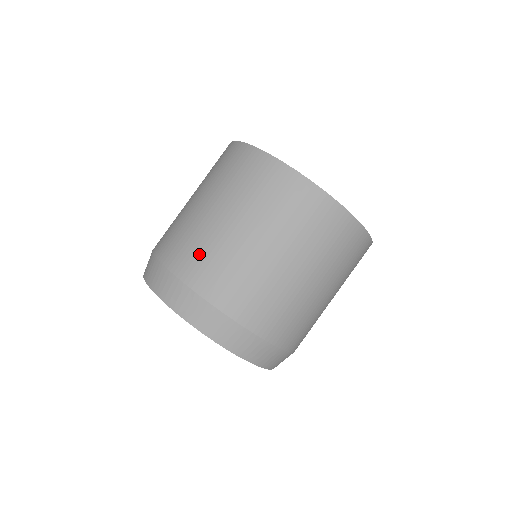
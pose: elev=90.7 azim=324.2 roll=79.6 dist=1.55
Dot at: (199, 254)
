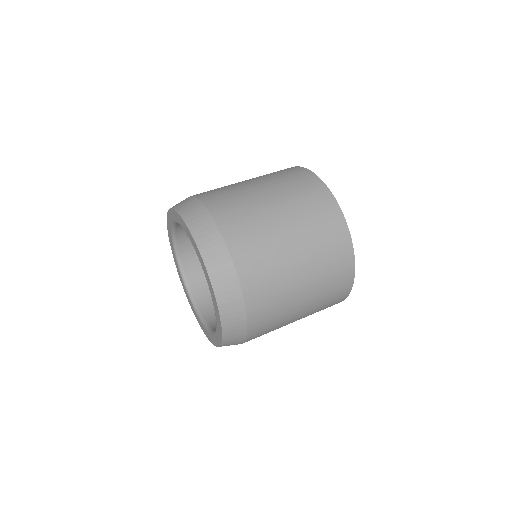
Dot at: (226, 195)
